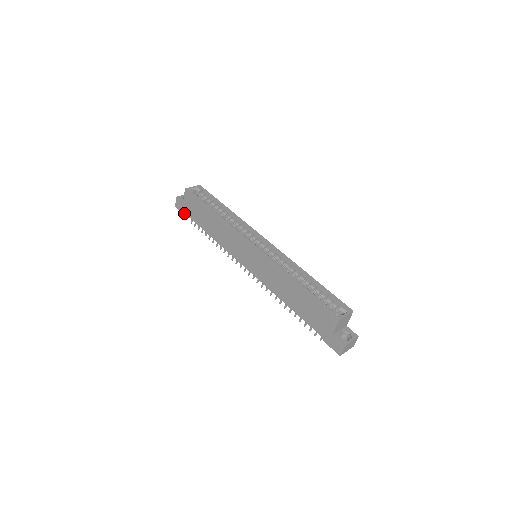
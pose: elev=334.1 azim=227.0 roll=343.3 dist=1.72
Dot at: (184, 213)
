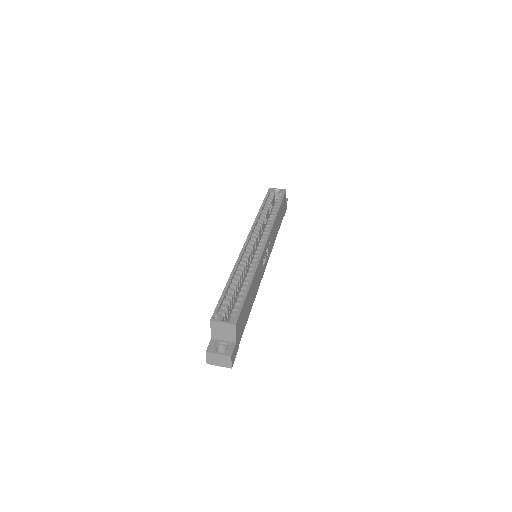
Dot at: occluded
